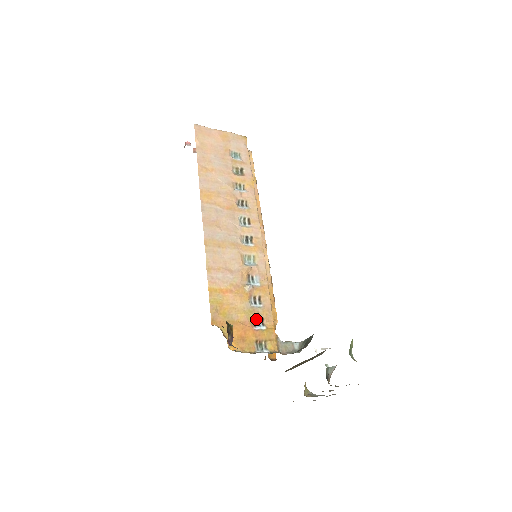
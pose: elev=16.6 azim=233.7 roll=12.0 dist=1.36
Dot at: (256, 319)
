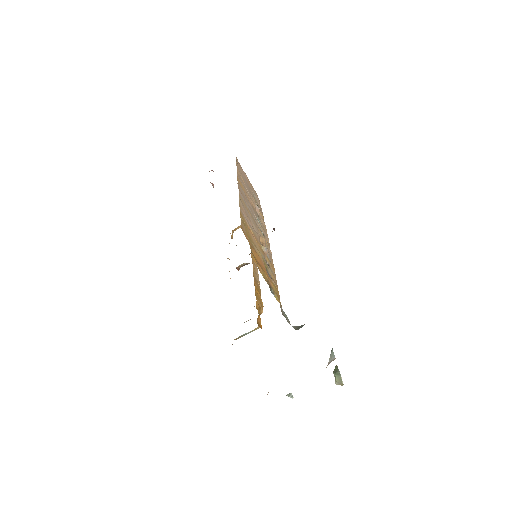
Dot at: (267, 271)
